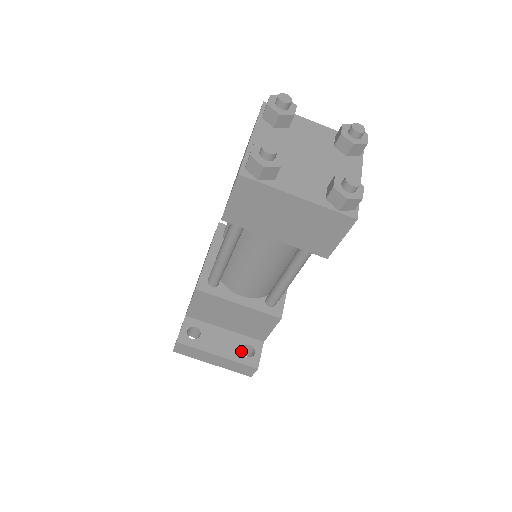
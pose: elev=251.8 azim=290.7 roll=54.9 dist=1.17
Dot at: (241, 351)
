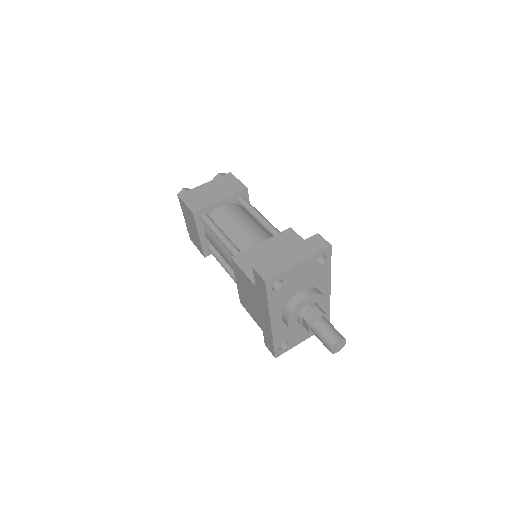
Dot at: occluded
